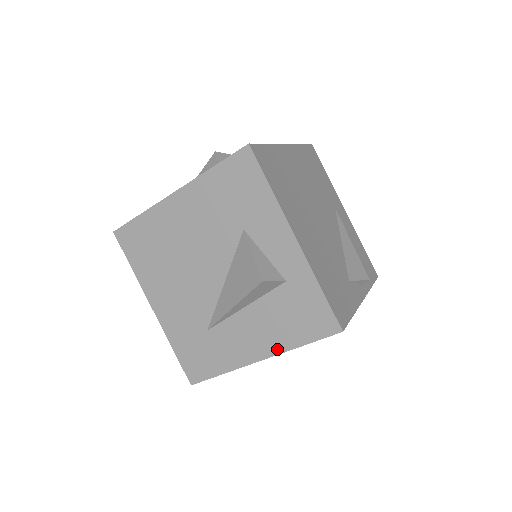
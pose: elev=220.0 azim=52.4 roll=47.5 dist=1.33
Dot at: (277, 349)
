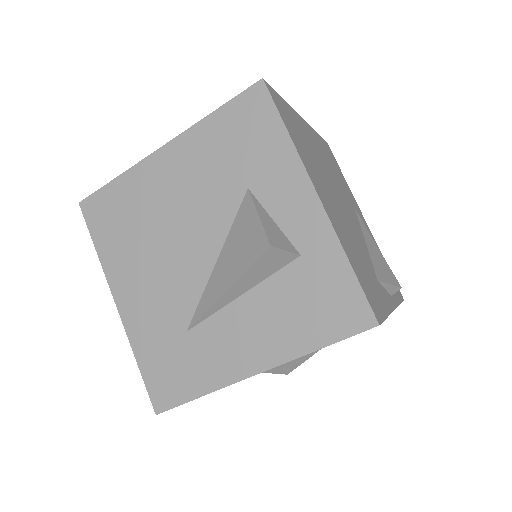
Dot at: (282, 355)
